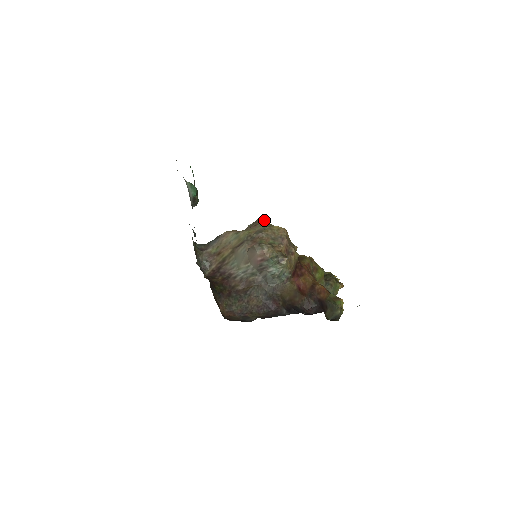
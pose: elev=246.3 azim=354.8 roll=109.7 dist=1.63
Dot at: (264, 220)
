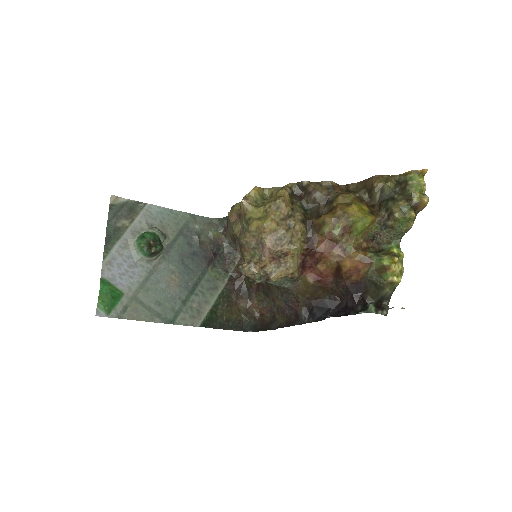
Dot at: (243, 210)
